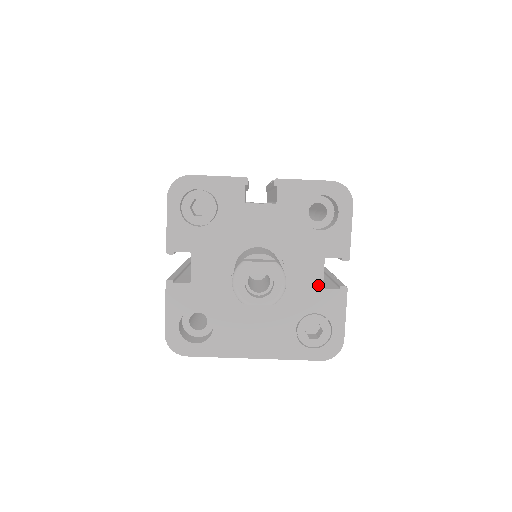
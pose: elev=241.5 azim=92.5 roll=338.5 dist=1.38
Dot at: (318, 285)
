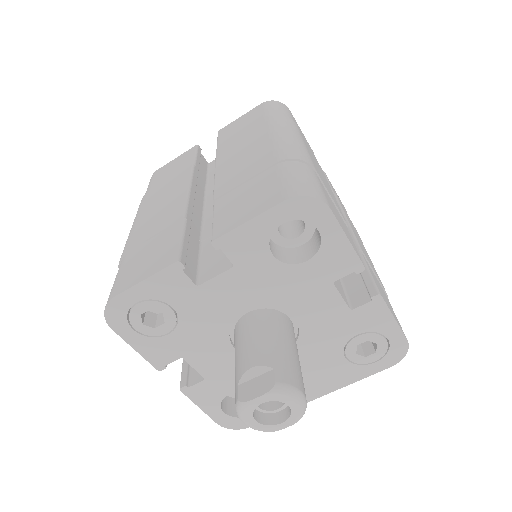
Dot at: (343, 311)
